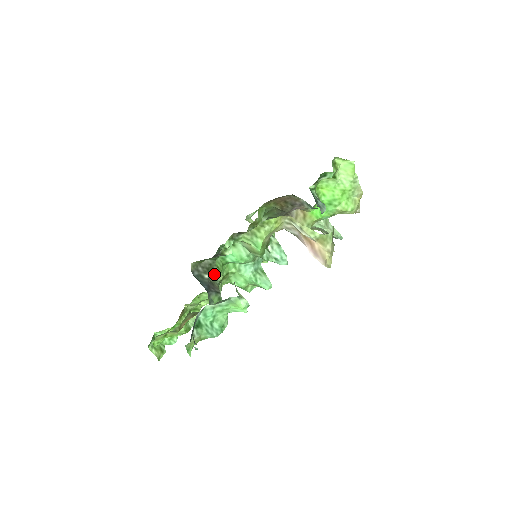
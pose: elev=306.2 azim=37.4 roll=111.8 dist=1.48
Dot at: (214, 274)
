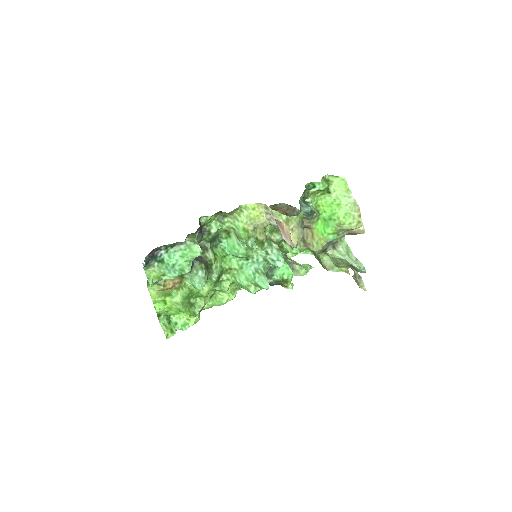
Dot at: (206, 253)
